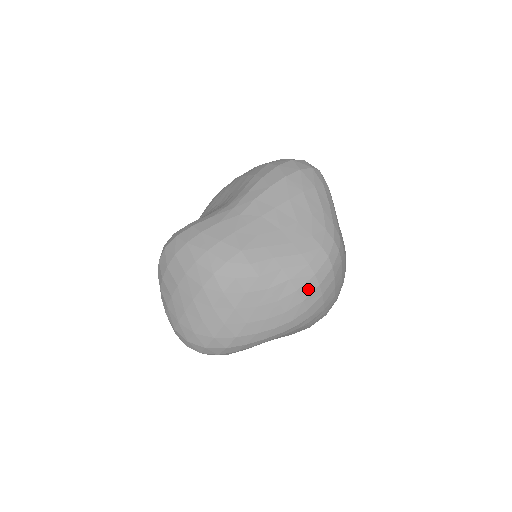
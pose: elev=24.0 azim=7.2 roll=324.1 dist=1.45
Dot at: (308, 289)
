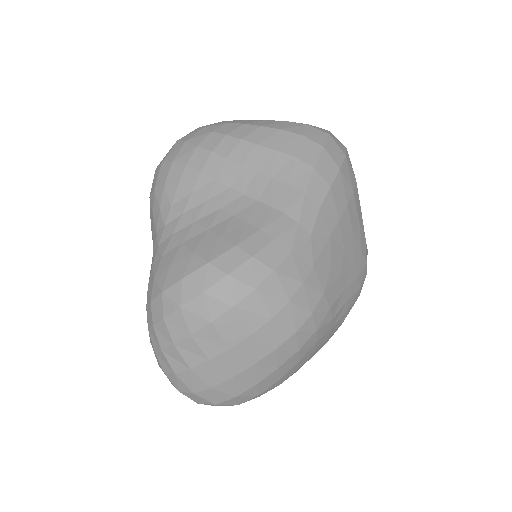
Dot at: occluded
